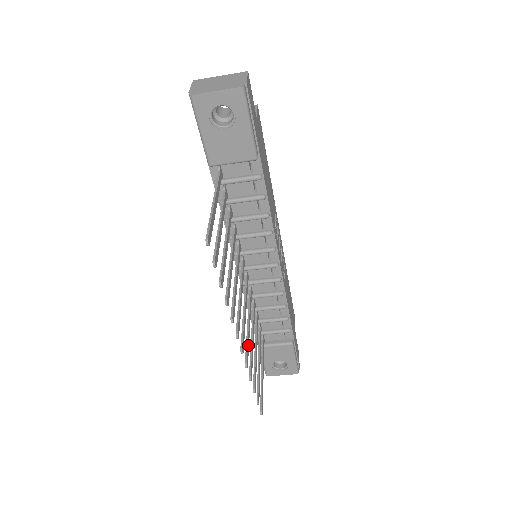
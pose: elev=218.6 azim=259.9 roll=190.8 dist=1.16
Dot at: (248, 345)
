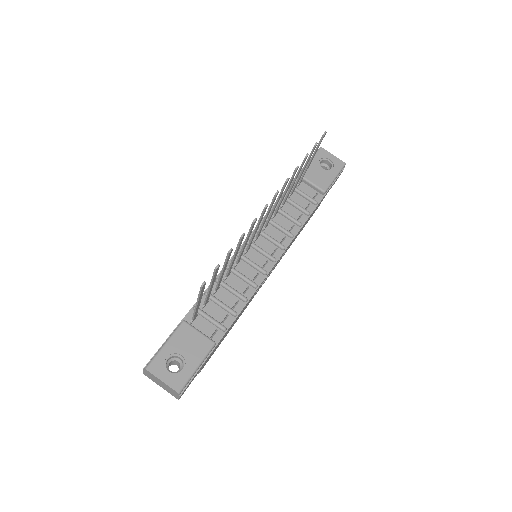
Dot at: (250, 232)
